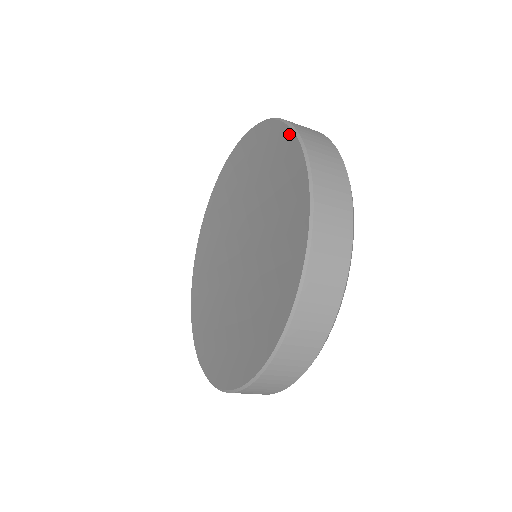
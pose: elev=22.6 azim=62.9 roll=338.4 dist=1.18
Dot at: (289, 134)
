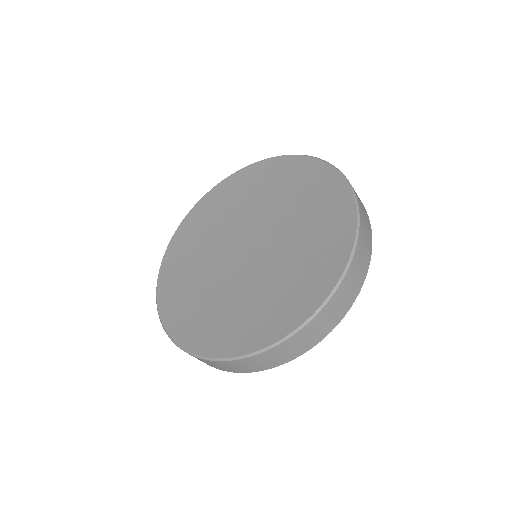
Dot at: (352, 210)
